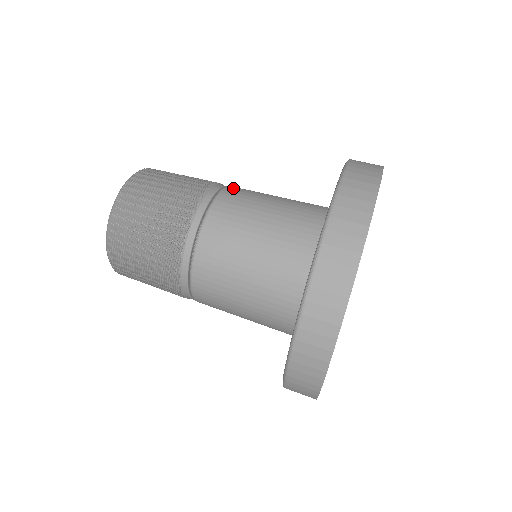
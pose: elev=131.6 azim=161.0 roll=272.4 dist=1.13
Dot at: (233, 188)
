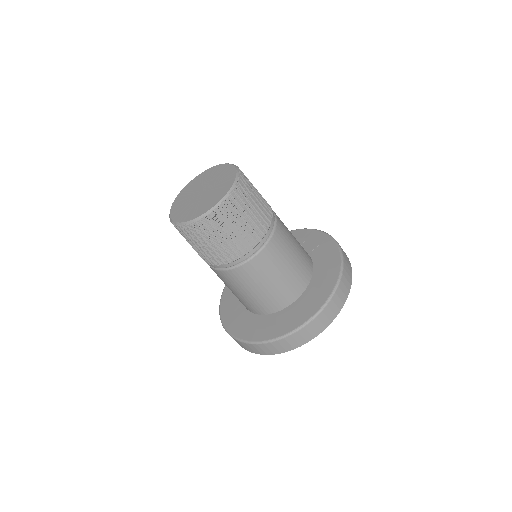
Dot at: occluded
